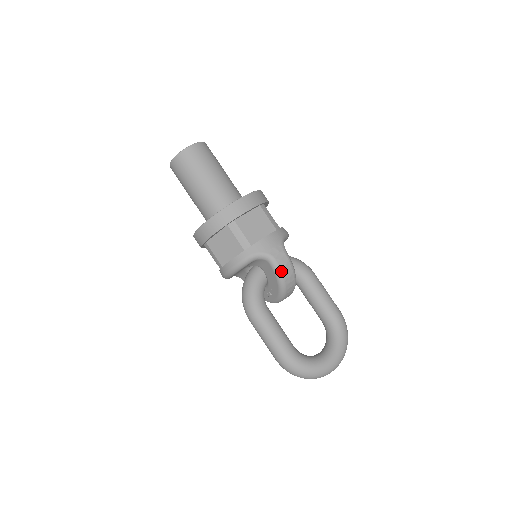
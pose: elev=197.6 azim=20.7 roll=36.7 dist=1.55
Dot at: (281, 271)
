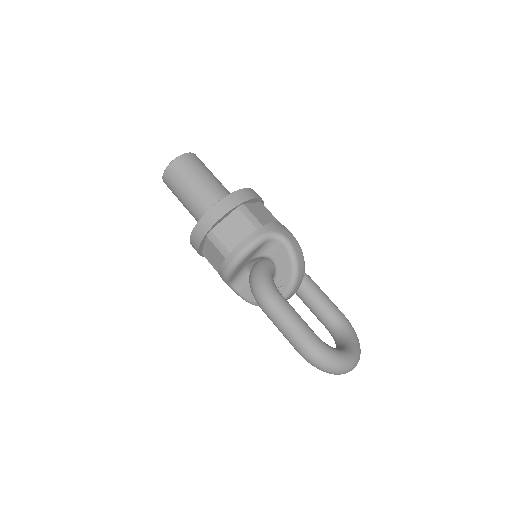
Dot at: (295, 250)
